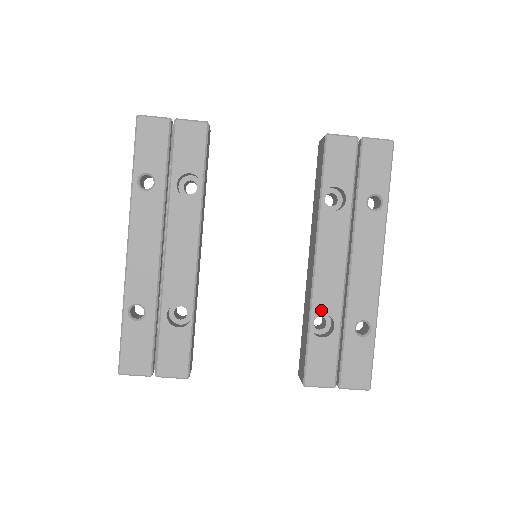
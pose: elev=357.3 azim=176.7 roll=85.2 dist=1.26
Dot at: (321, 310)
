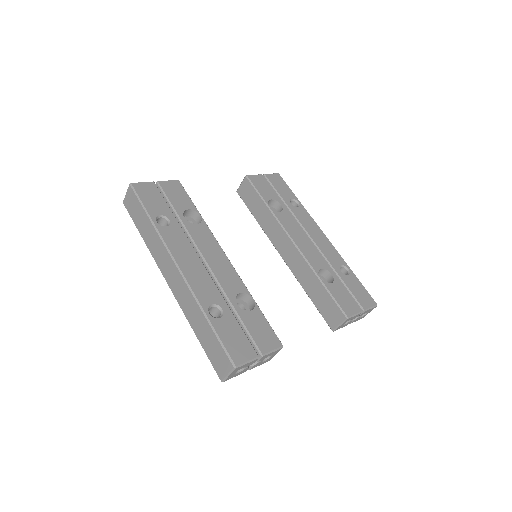
Dot at: (318, 267)
